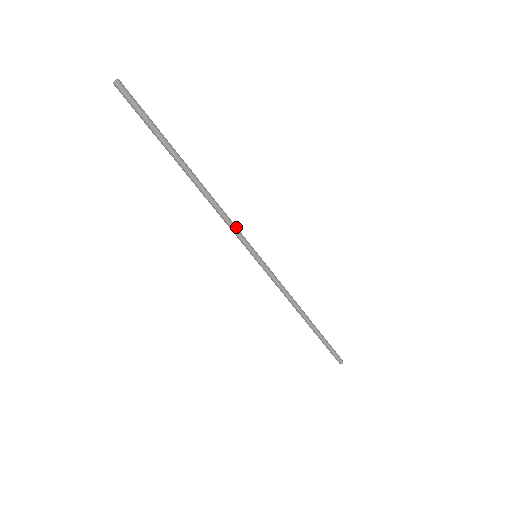
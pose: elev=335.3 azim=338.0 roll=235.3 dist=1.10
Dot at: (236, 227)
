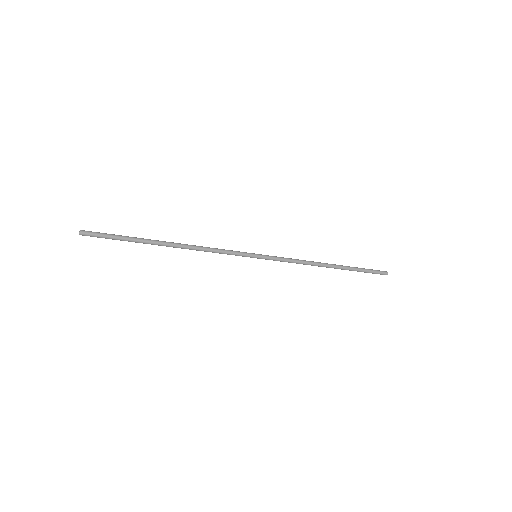
Dot at: (226, 250)
